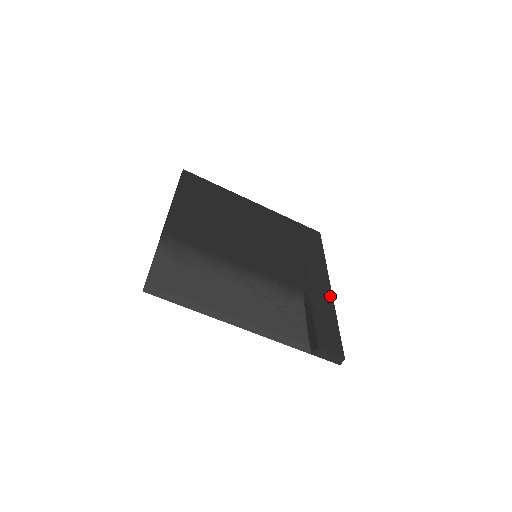
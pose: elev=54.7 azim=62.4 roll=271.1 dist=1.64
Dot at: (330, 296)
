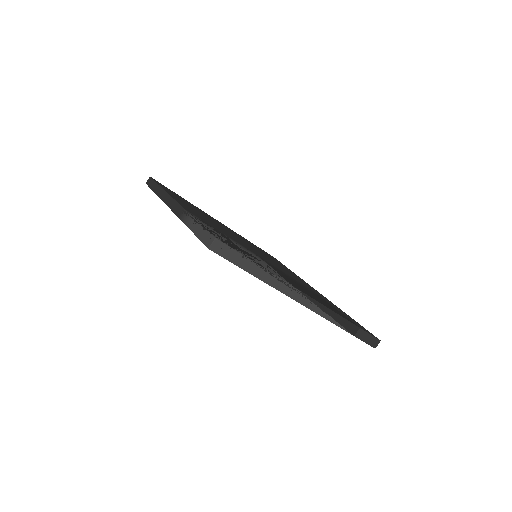
Dot at: (326, 298)
